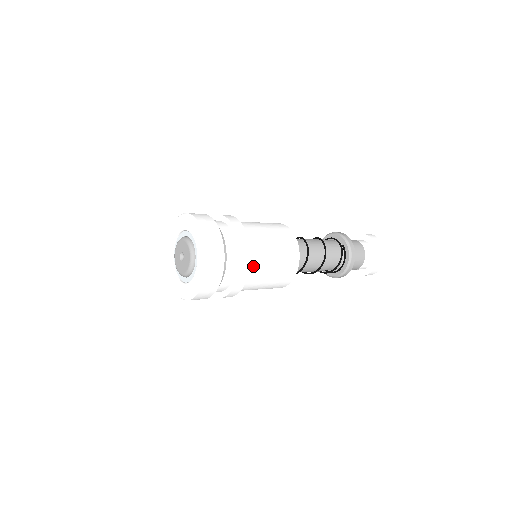
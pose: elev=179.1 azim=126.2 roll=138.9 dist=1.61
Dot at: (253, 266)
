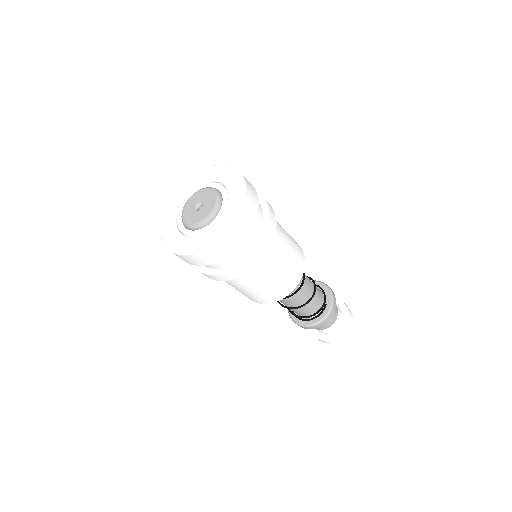
Dot at: (251, 271)
